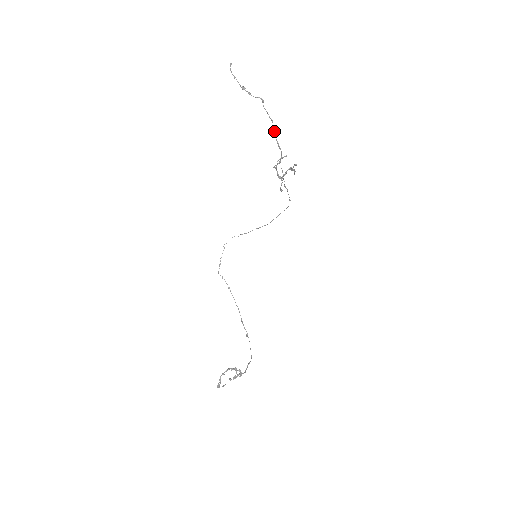
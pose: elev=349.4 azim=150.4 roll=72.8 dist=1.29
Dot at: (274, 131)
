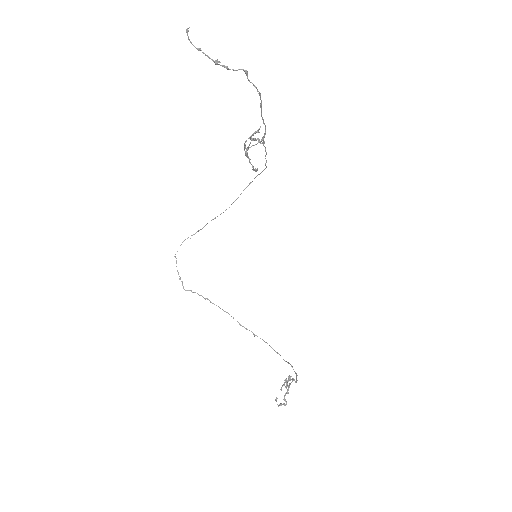
Dot at: (261, 107)
